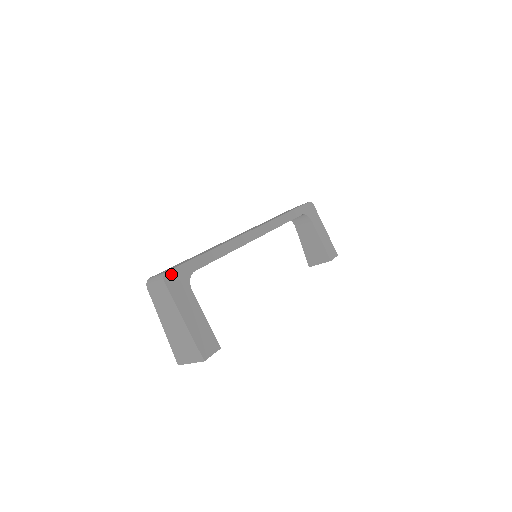
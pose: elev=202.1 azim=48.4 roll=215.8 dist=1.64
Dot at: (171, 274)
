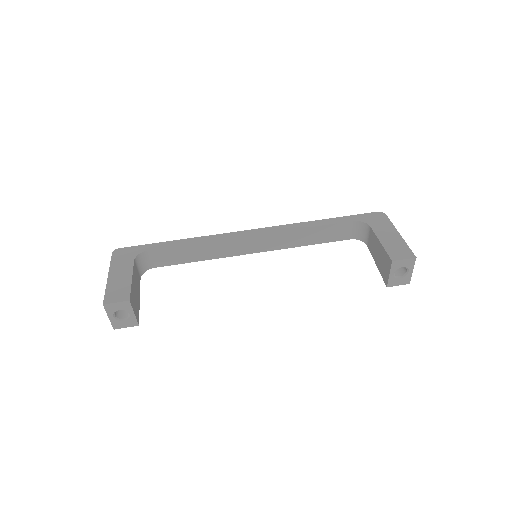
Dot at: (123, 250)
